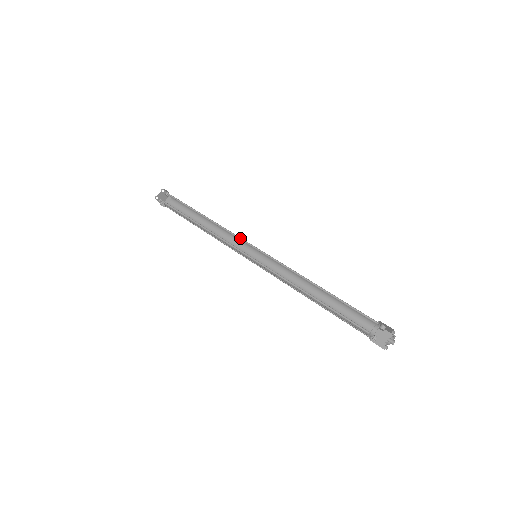
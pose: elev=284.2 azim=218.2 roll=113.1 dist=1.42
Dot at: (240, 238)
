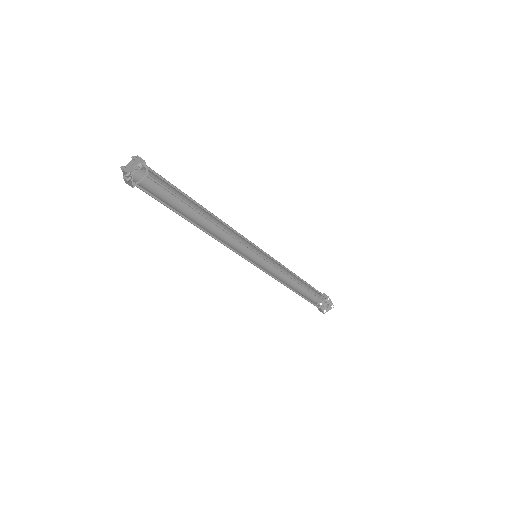
Dot at: (247, 245)
